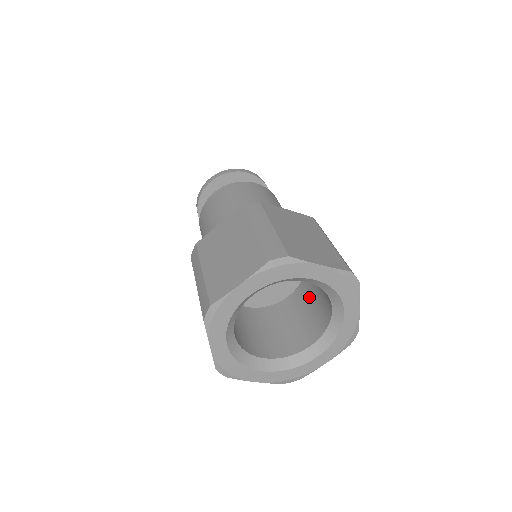
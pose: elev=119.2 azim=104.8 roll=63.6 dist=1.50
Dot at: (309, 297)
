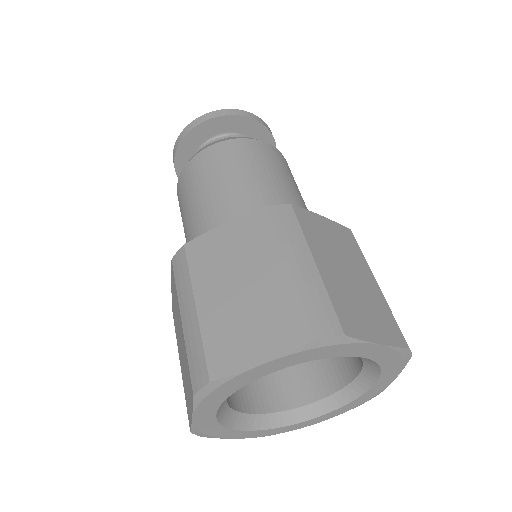
Dot at: occluded
